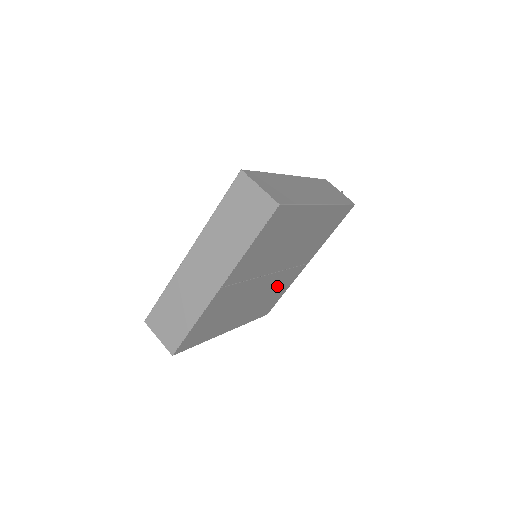
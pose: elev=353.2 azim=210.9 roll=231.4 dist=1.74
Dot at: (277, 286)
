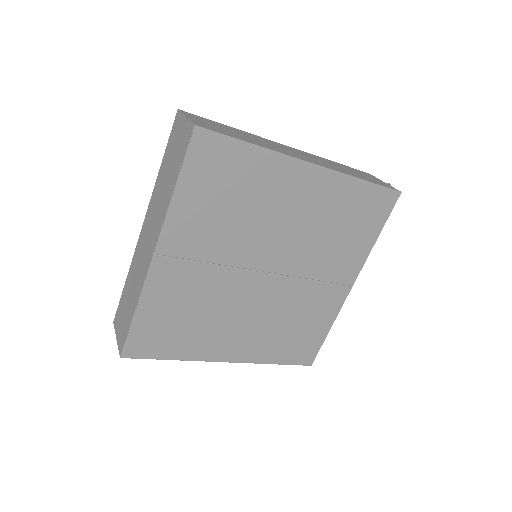
Dot at: (299, 308)
